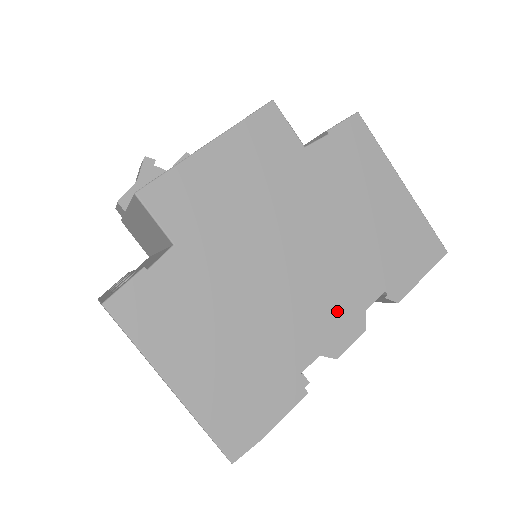
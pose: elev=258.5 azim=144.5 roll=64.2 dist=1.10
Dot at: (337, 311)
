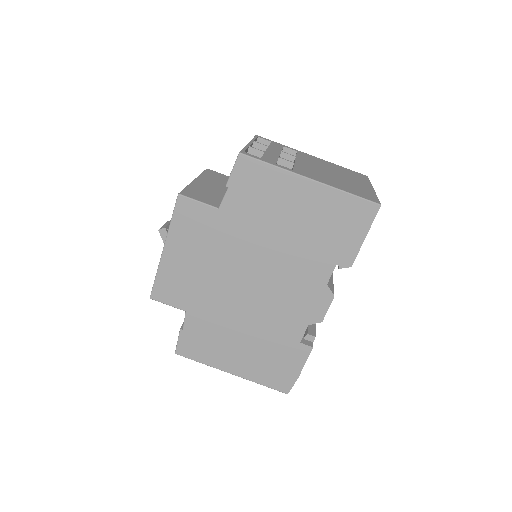
Dot at: (305, 295)
